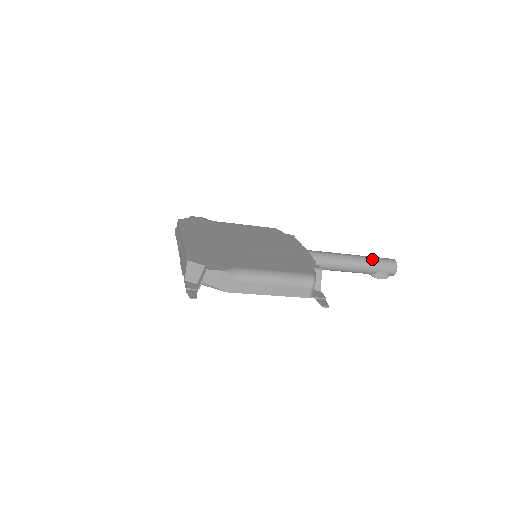
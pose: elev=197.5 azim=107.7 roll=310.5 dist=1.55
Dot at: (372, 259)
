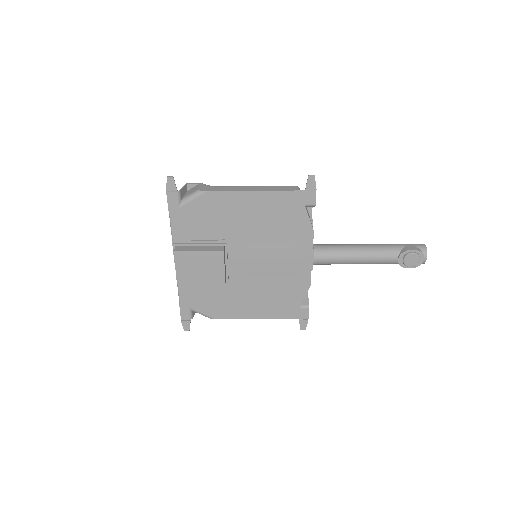
Dot at: occluded
